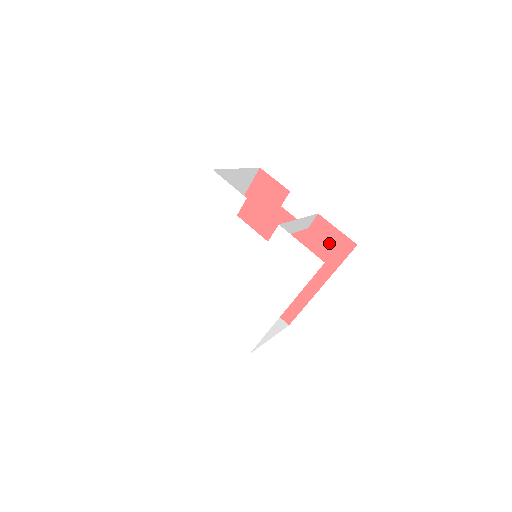
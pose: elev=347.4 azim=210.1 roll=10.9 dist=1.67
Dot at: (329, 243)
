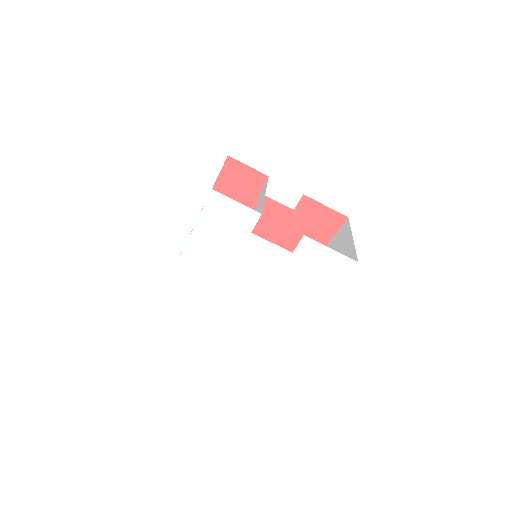
Dot at: (318, 221)
